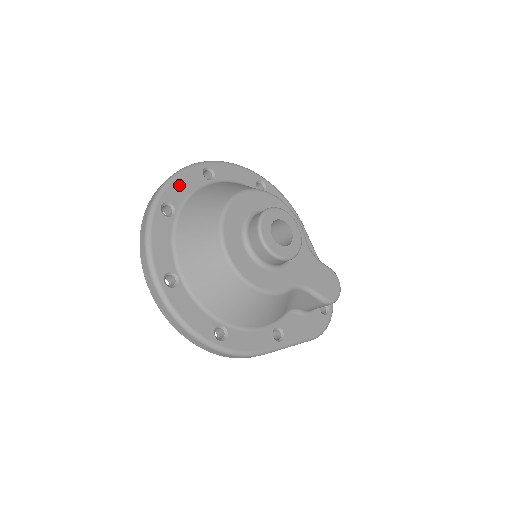
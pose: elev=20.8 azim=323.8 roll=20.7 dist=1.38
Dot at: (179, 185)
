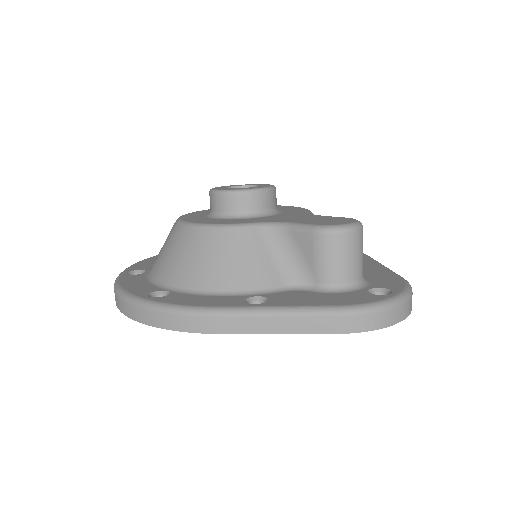
Dot at: occluded
